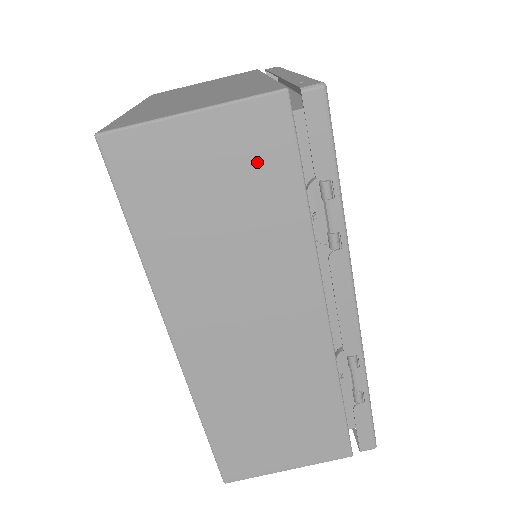
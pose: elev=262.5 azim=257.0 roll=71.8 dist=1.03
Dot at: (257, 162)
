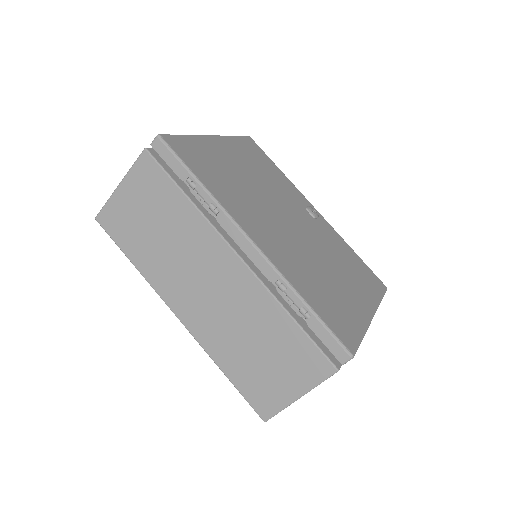
Dot at: (154, 190)
